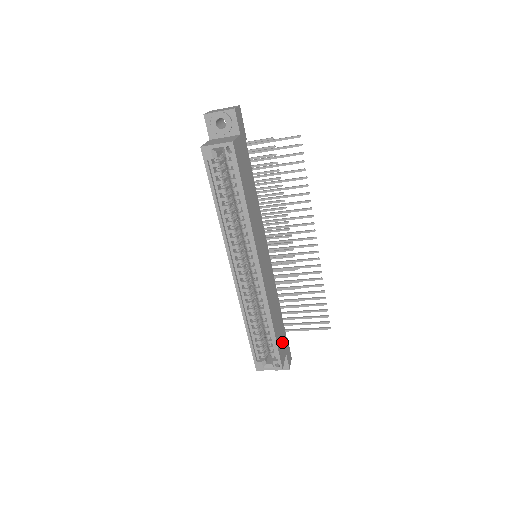
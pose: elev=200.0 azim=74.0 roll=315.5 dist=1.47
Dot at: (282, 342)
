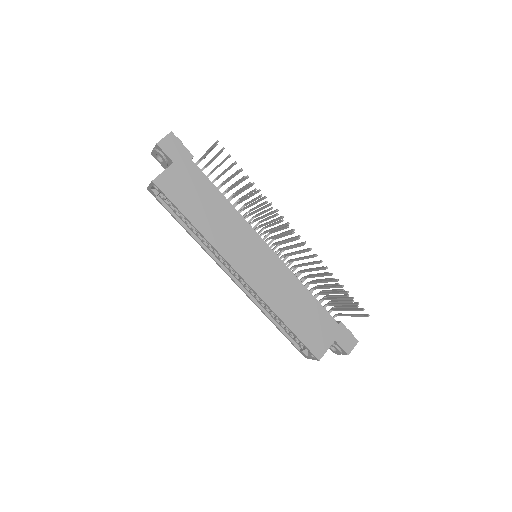
Dot at: (320, 332)
